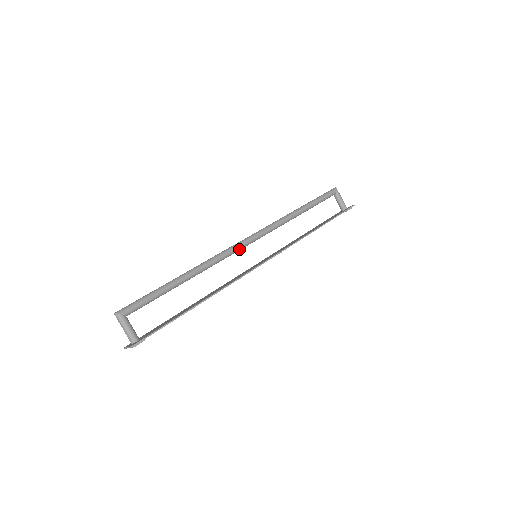
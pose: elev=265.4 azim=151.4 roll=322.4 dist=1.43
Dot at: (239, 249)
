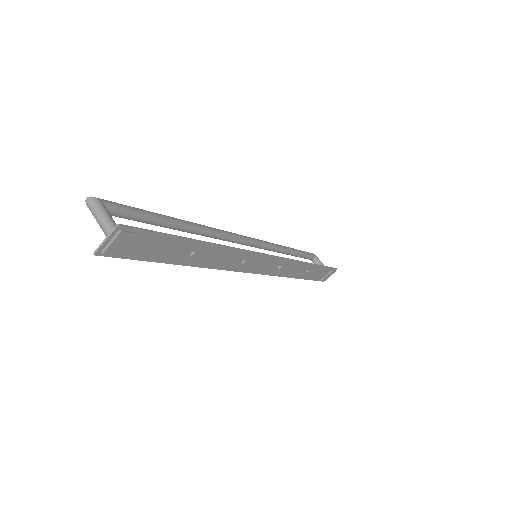
Dot at: (237, 238)
